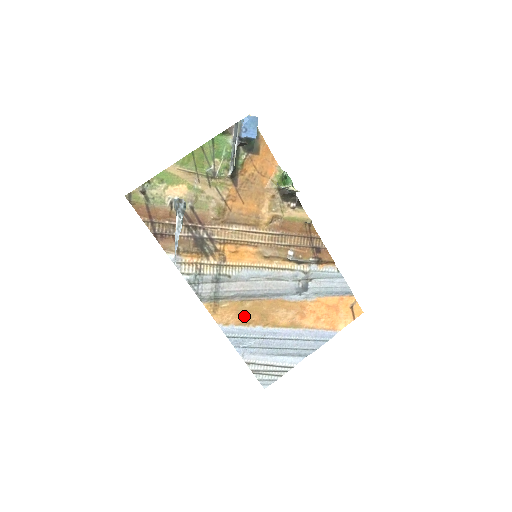
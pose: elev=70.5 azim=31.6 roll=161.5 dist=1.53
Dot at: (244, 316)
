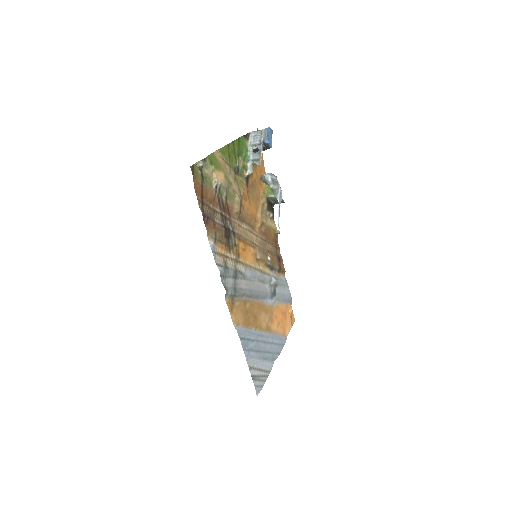
Dot at: (246, 317)
